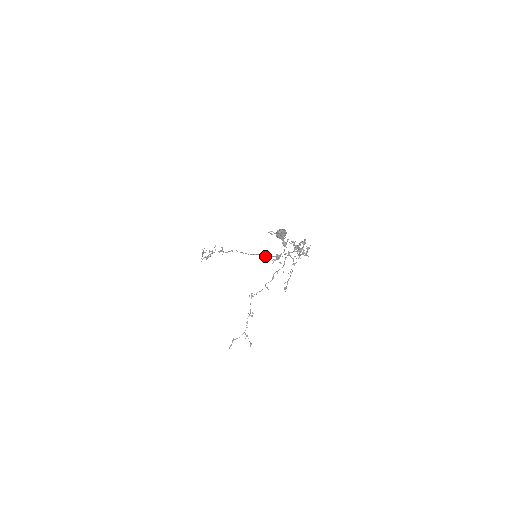
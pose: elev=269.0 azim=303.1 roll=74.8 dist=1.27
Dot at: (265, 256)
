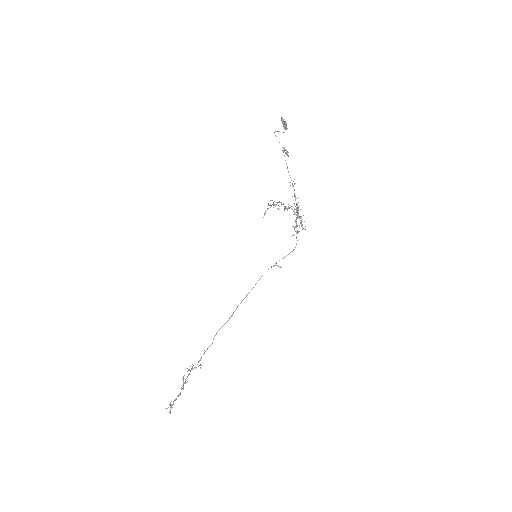
Dot at: occluded
